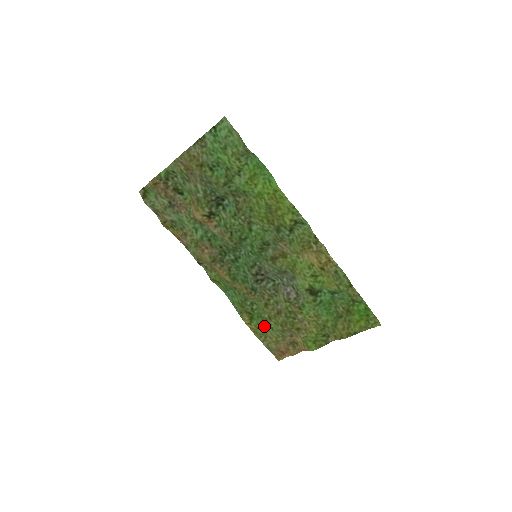
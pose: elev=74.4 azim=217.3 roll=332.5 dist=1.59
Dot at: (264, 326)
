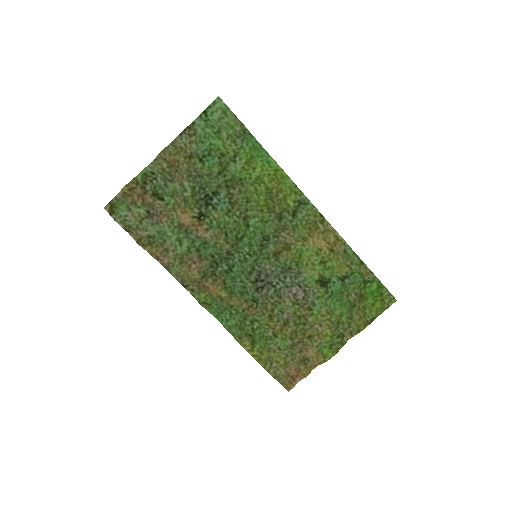
Dot at: (269, 348)
